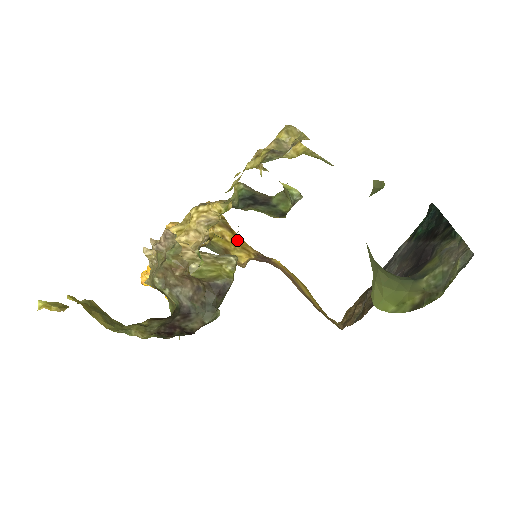
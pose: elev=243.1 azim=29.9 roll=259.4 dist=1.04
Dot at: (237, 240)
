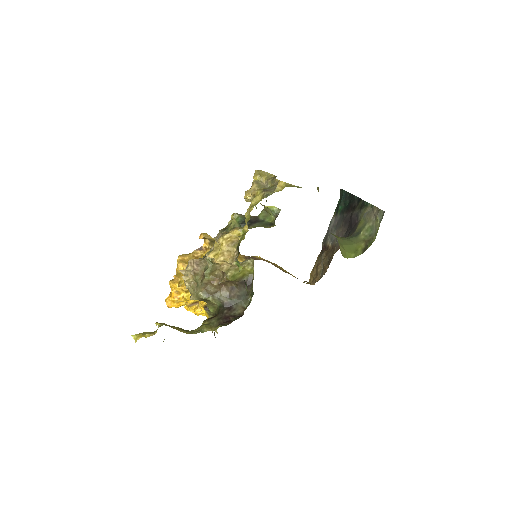
Dot at: occluded
